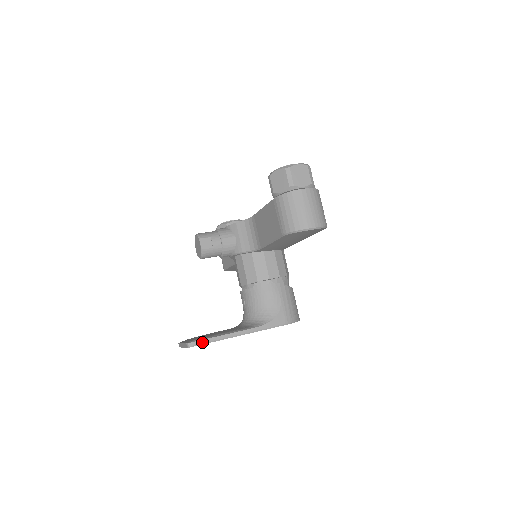
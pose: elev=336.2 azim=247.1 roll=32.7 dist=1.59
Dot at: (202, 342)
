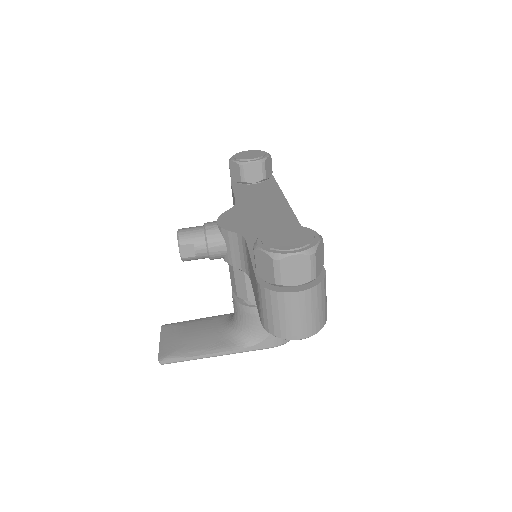
Dot at: (174, 361)
